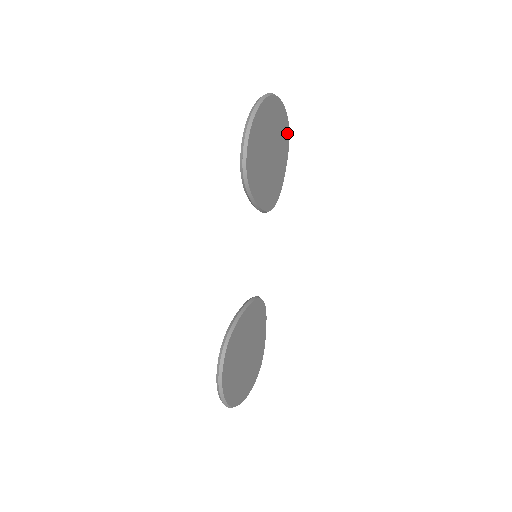
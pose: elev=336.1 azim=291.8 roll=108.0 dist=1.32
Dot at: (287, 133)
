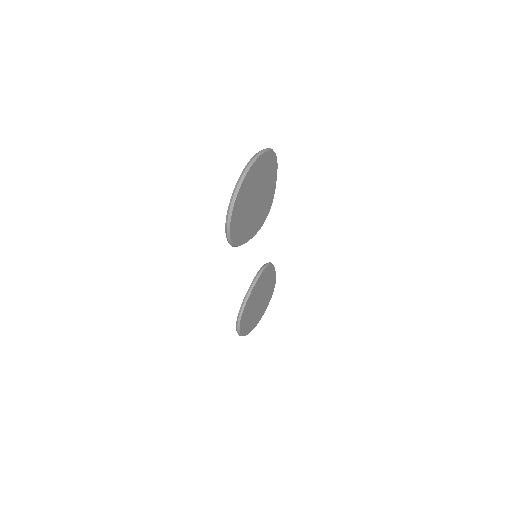
Dot at: (273, 159)
